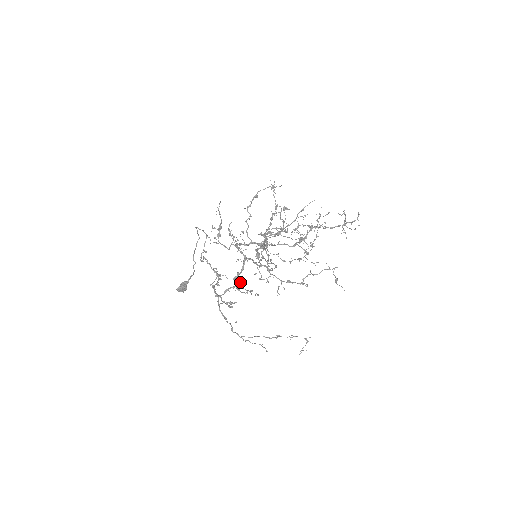
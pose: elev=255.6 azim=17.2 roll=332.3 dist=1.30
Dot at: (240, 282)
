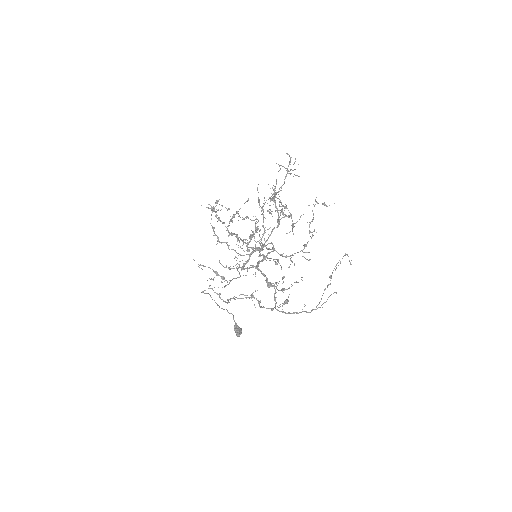
Dot at: occluded
